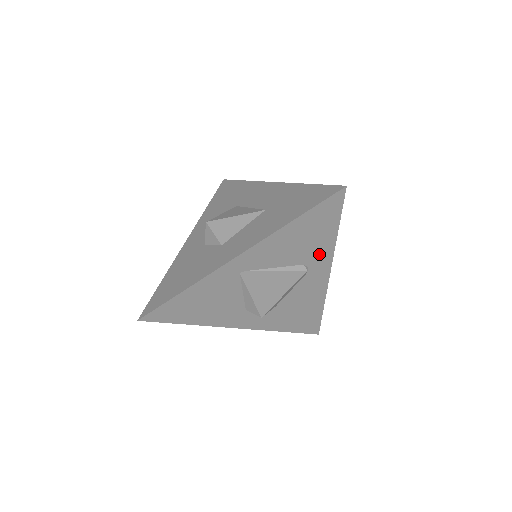
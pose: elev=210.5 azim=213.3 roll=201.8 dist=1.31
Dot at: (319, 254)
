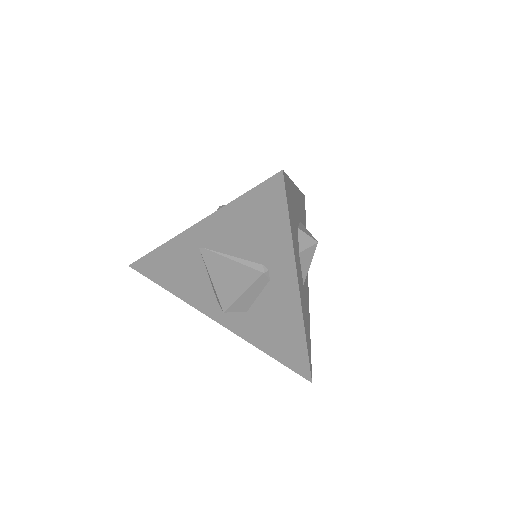
Dot at: (278, 257)
